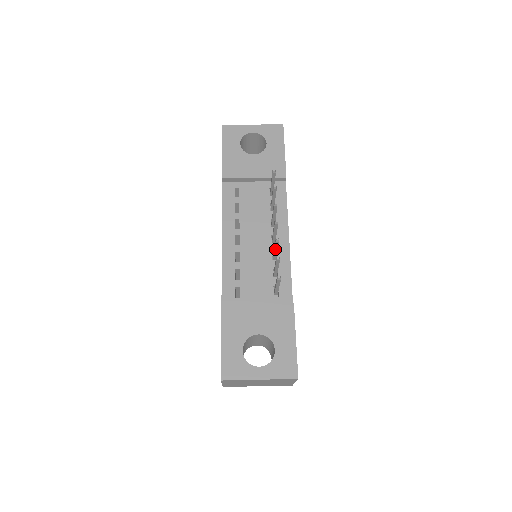
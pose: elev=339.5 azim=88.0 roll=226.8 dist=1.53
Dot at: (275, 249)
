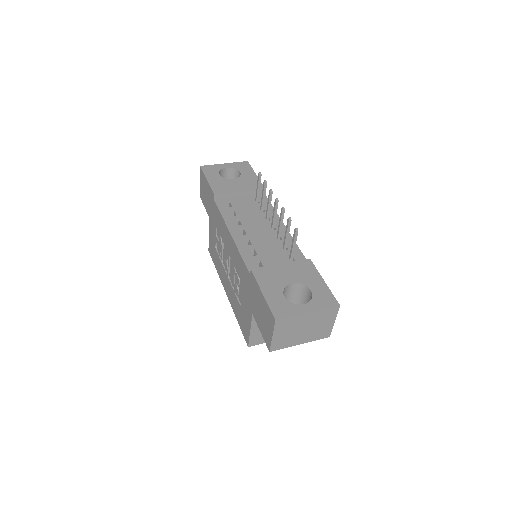
Dot at: (281, 223)
